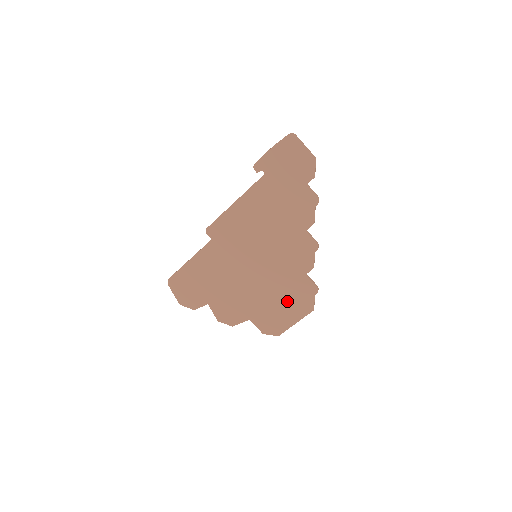
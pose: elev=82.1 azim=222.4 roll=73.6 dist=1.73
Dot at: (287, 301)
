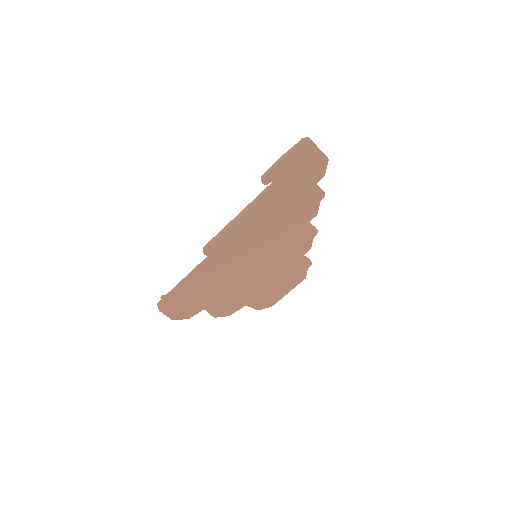
Dot at: (283, 280)
